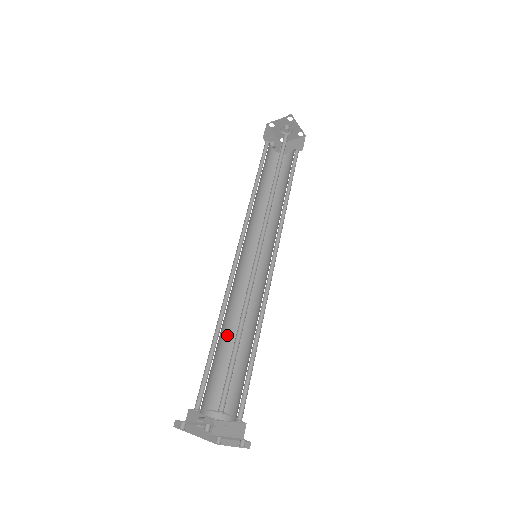
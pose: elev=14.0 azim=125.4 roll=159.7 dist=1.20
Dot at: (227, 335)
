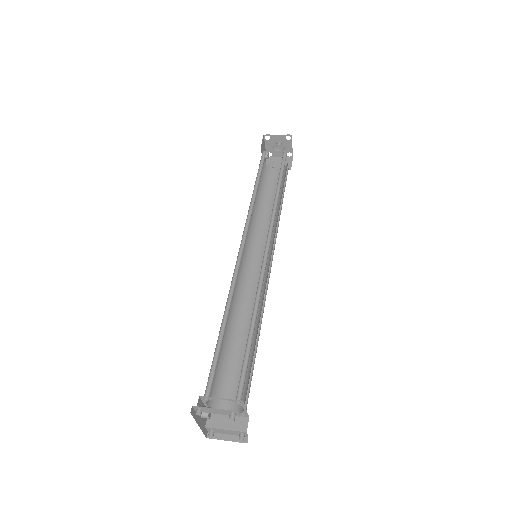
Dot at: (226, 327)
